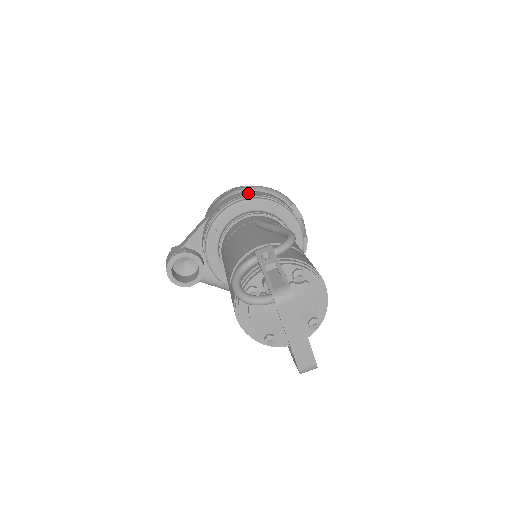
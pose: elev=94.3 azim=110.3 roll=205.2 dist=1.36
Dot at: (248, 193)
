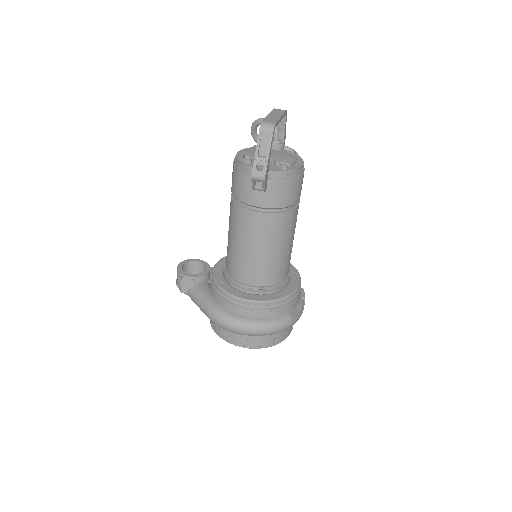
Dot at: occluded
